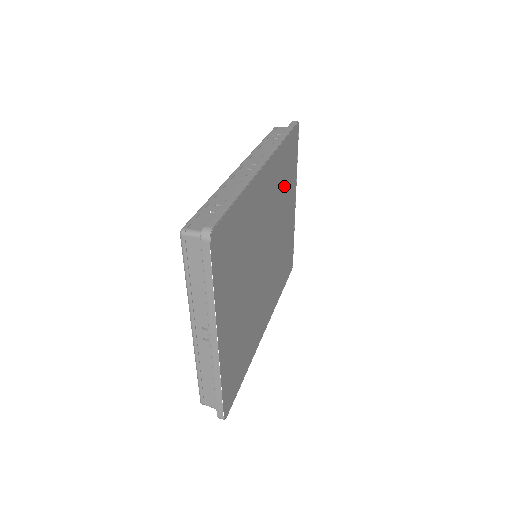
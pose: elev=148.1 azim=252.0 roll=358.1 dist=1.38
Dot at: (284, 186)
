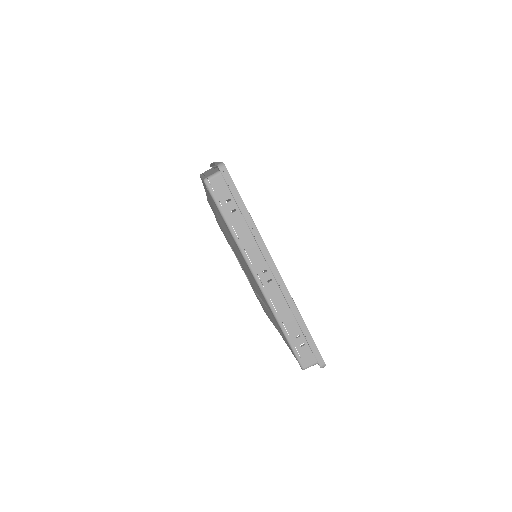
Dot at: occluded
